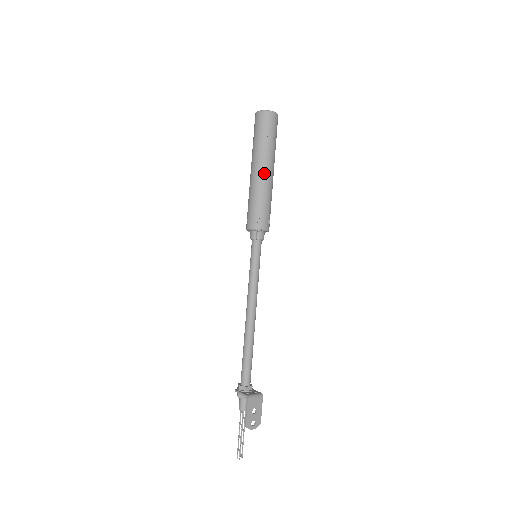
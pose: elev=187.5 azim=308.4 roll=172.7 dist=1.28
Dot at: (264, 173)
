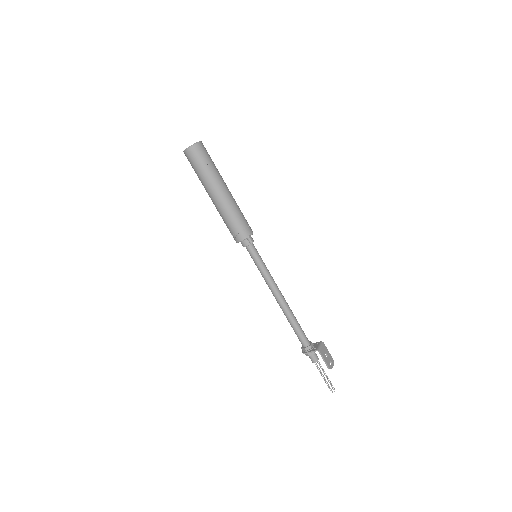
Dot at: (225, 193)
